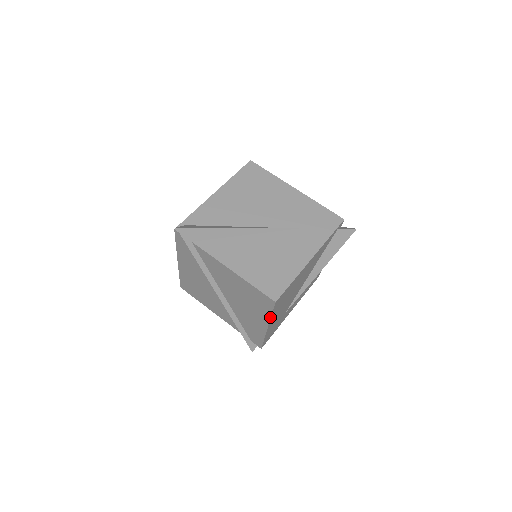
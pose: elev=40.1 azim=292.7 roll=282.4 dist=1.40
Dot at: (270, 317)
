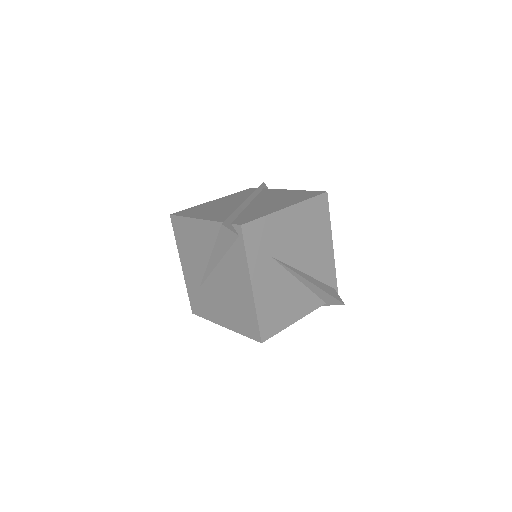
Dot at: (305, 200)
